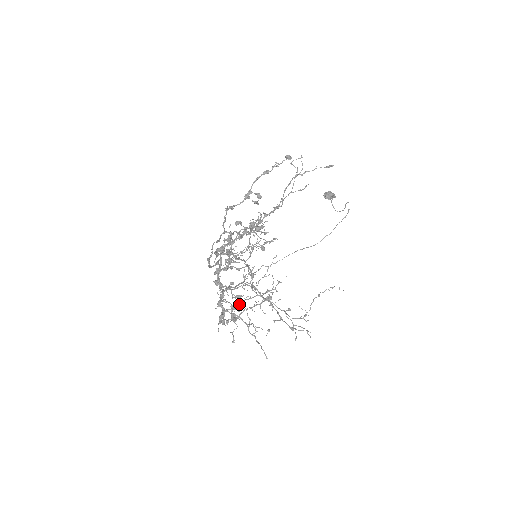
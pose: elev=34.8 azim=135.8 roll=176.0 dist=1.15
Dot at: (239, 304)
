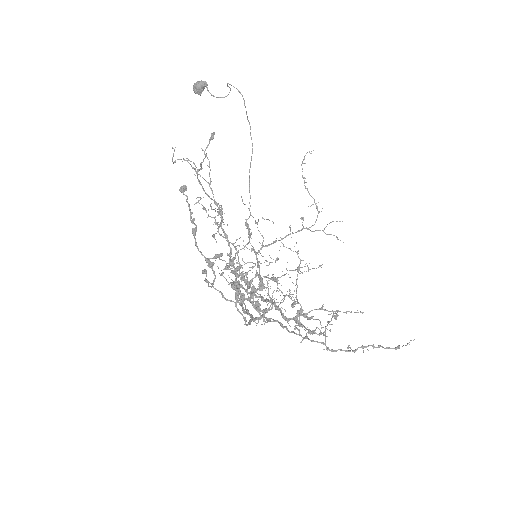
Dot at: occluded
